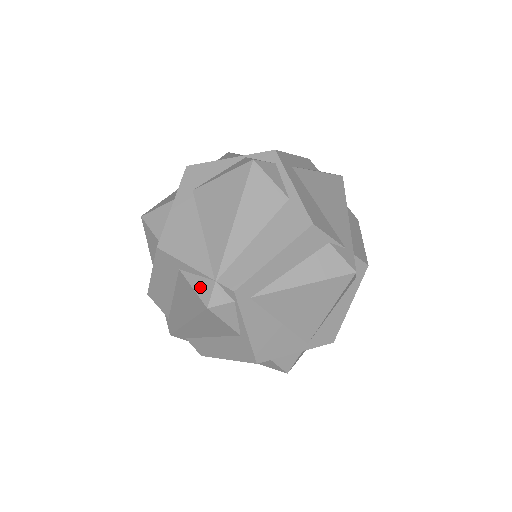
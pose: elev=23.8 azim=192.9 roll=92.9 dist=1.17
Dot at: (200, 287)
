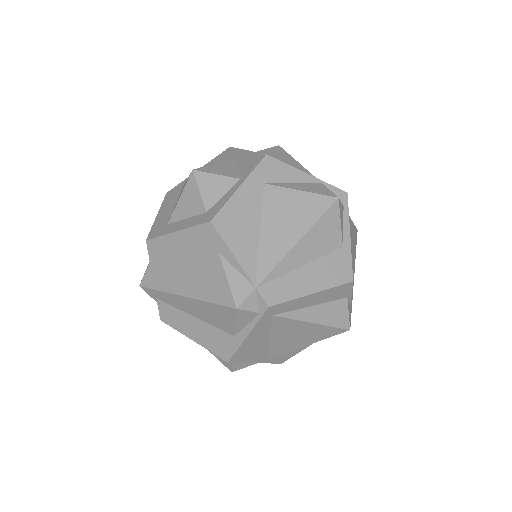
Dot at: (237, 284)
